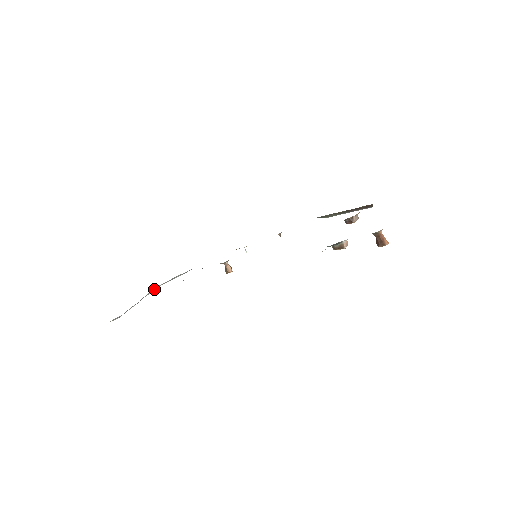
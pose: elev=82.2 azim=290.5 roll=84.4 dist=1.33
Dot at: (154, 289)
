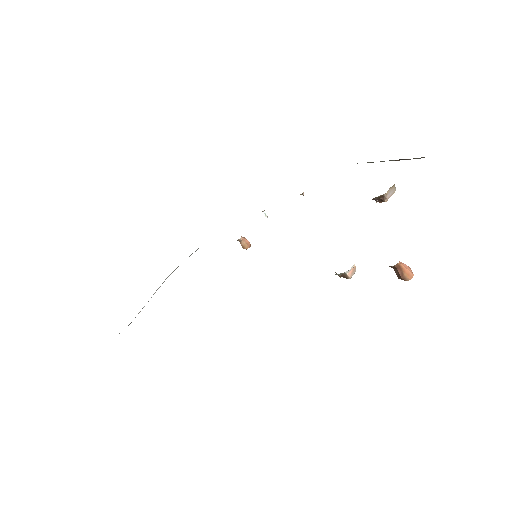
Dot at: (165, 279)
